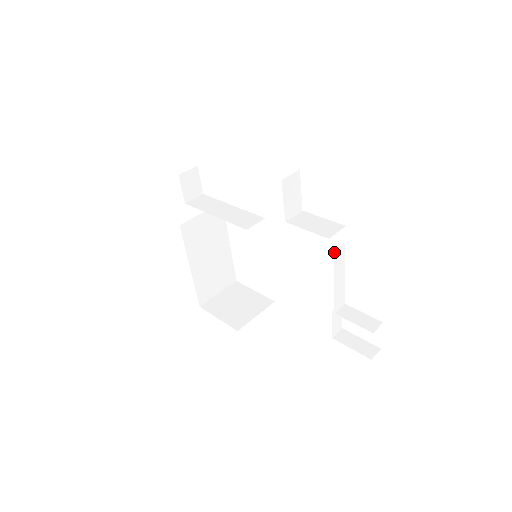
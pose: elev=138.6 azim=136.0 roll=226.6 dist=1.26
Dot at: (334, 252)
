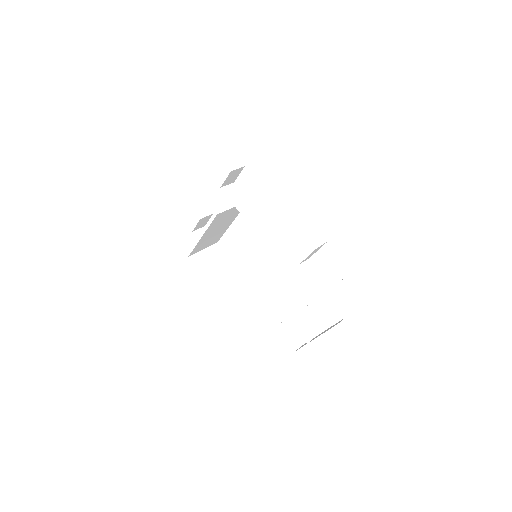
Dot at: occluded
